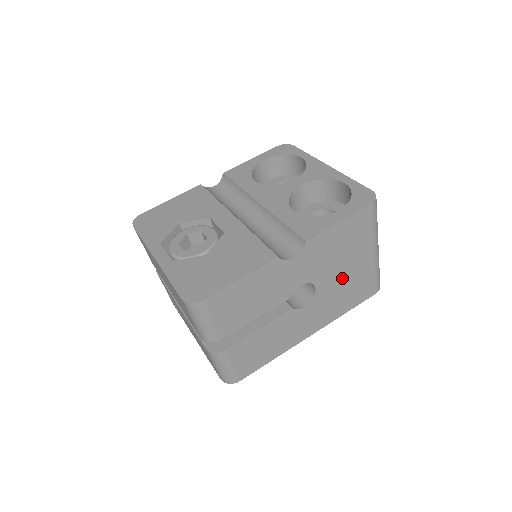
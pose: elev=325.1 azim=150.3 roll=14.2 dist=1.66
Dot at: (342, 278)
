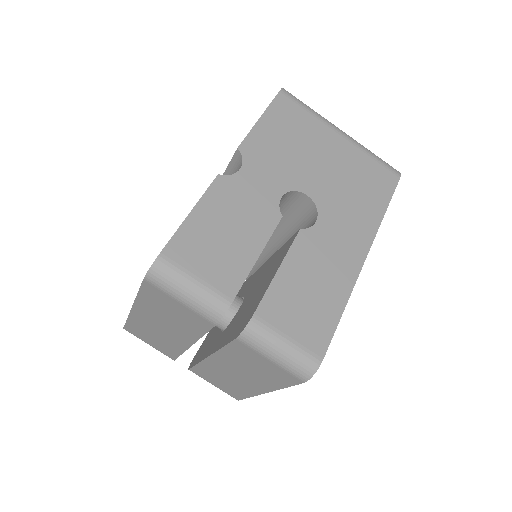
Dot at: (331, 174)
